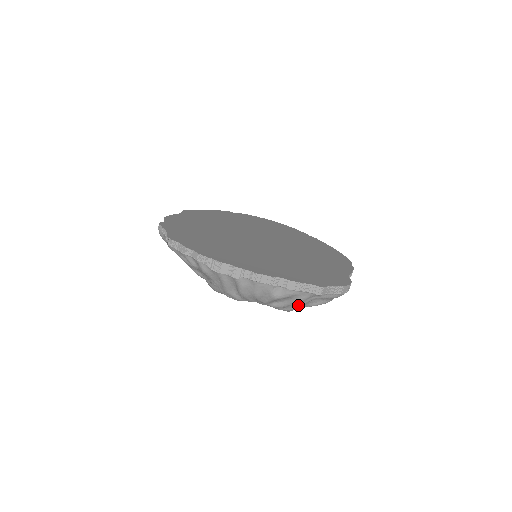
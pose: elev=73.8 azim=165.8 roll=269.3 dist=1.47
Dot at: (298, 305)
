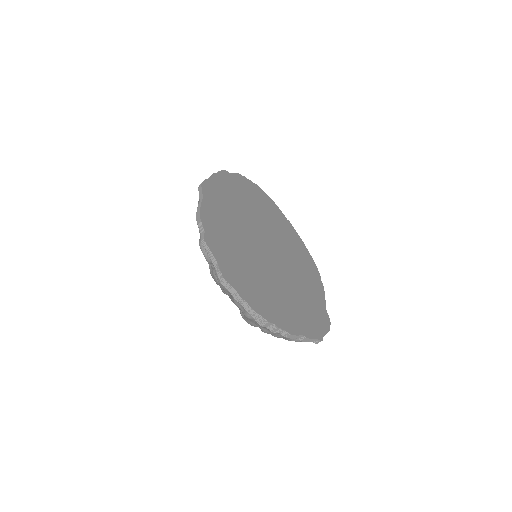
Dot at: occluded
